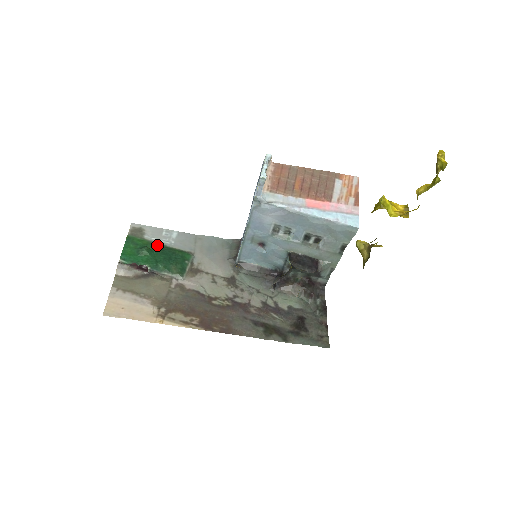
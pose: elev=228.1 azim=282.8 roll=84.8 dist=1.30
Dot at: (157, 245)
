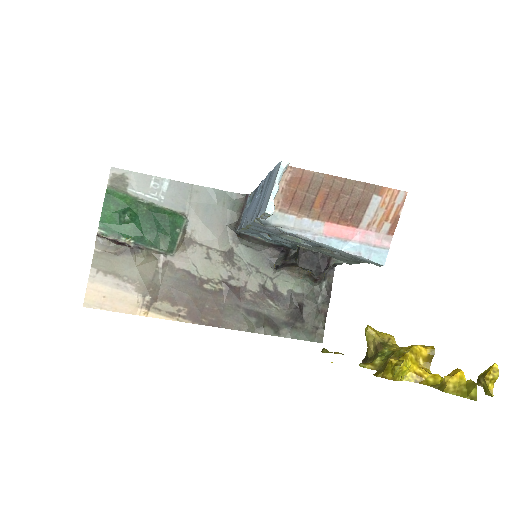
Dot at: (143, 205)
